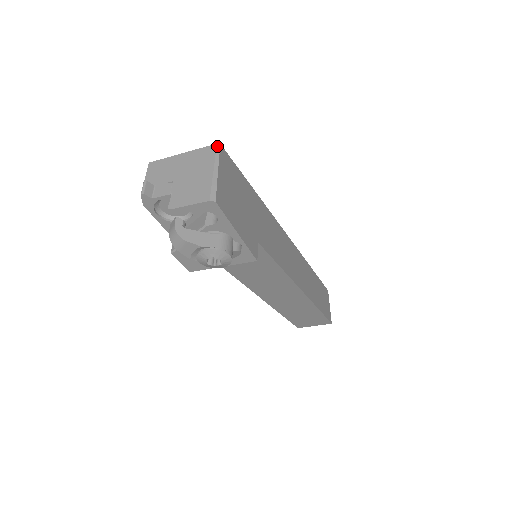
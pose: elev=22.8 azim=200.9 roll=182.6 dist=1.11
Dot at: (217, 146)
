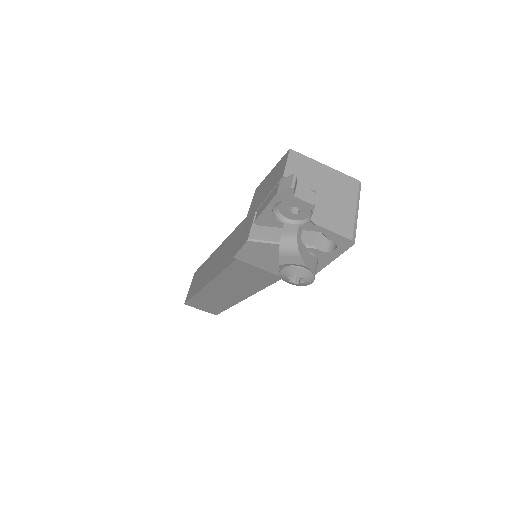
Dot at: (360, 184)
